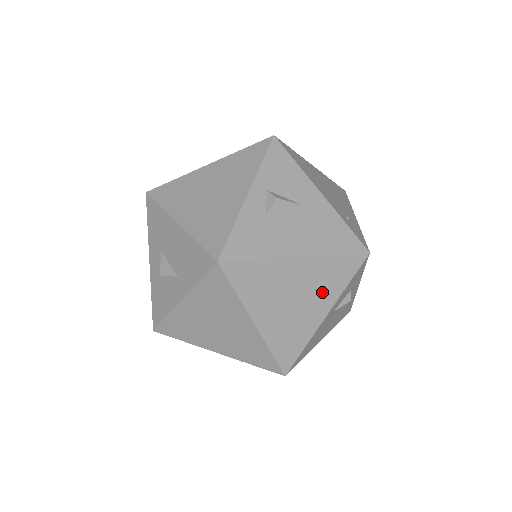
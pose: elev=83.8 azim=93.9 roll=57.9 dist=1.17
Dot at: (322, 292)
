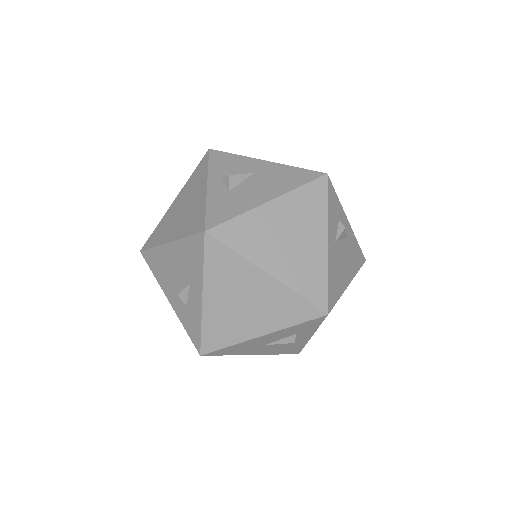
Dot at: (309, 223)
